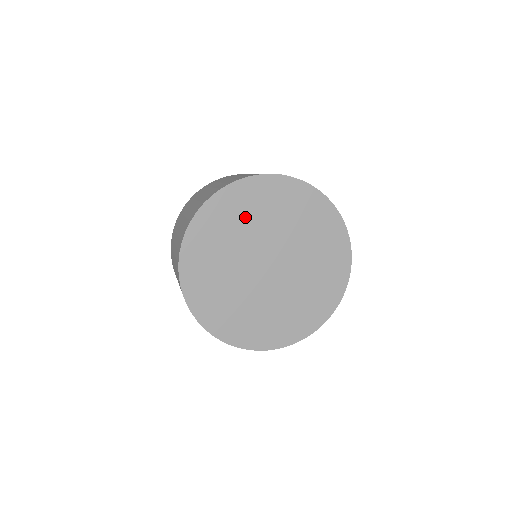
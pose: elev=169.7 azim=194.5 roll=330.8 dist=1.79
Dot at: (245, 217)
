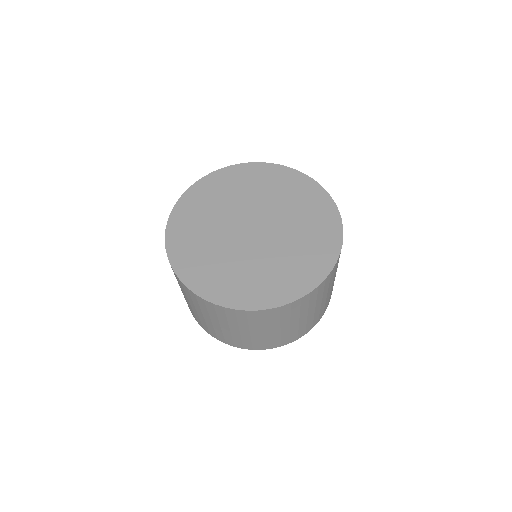
Dot at: (250, 187)
